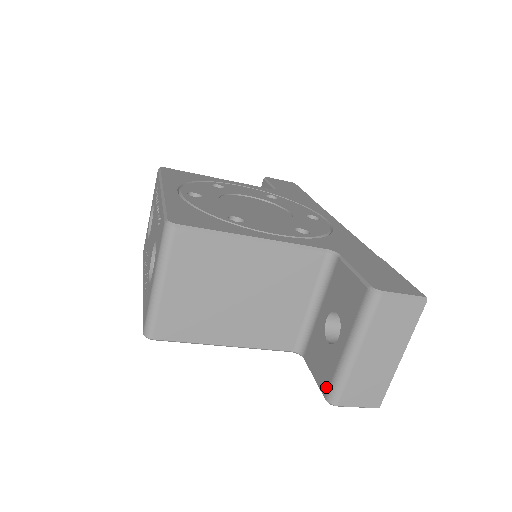
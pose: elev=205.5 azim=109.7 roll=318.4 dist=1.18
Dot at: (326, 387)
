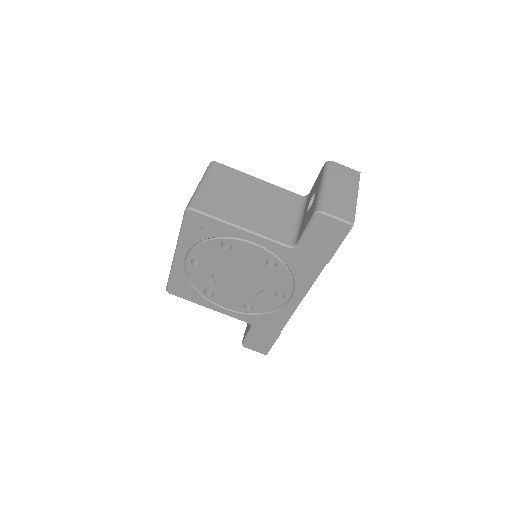
Dot at: (313, 211)
